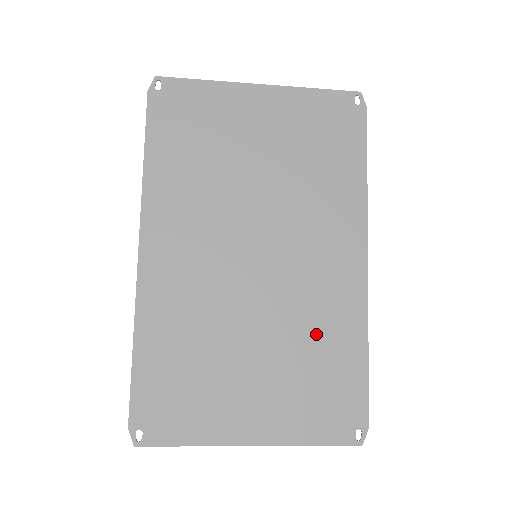
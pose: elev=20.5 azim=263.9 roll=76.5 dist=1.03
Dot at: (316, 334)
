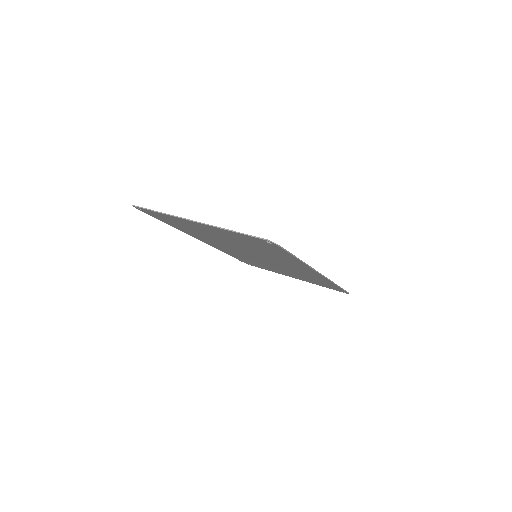
Dot at: (306, 276)
